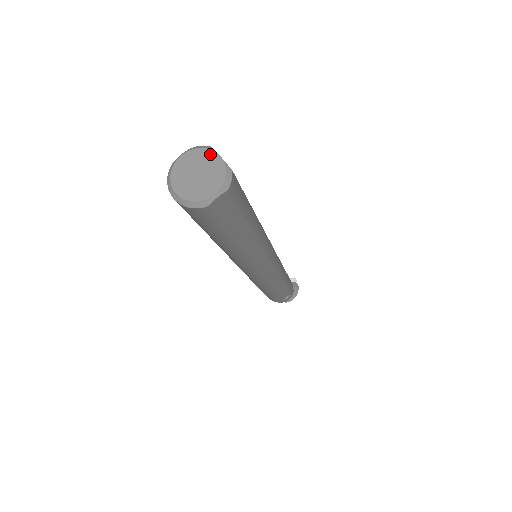
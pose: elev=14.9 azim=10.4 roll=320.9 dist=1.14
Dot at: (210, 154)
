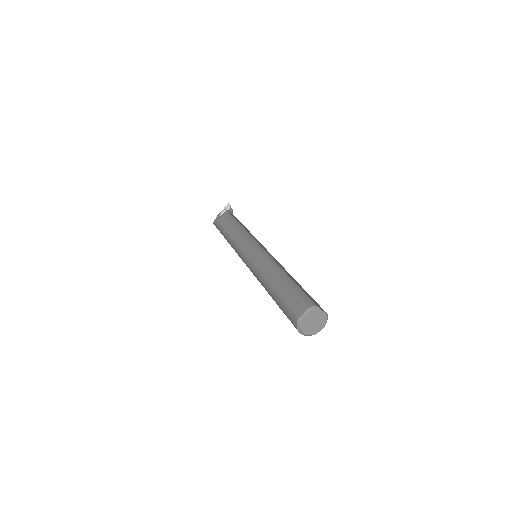
Dot at: (319, 312)
